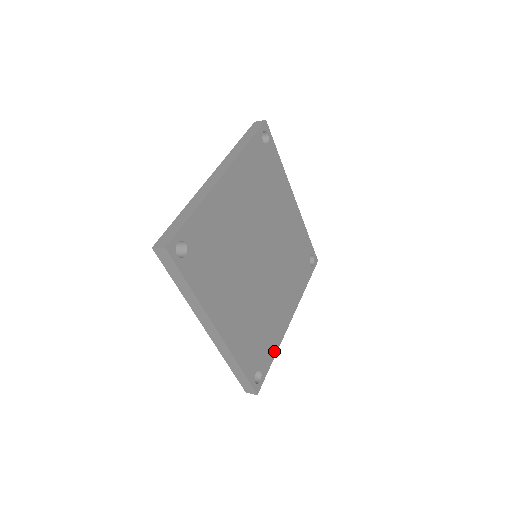
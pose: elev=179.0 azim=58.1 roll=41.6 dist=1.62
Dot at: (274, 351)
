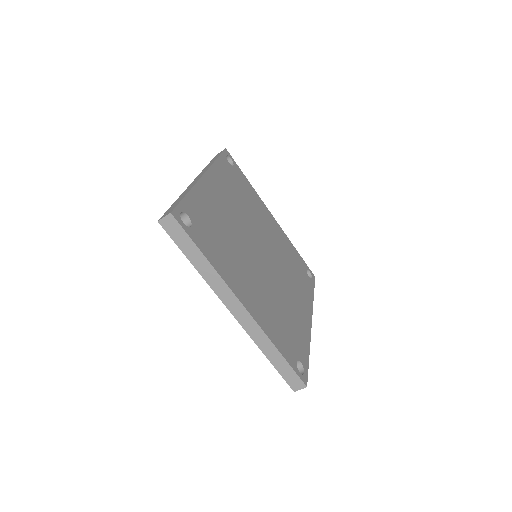
Dot at: (211, 260)
